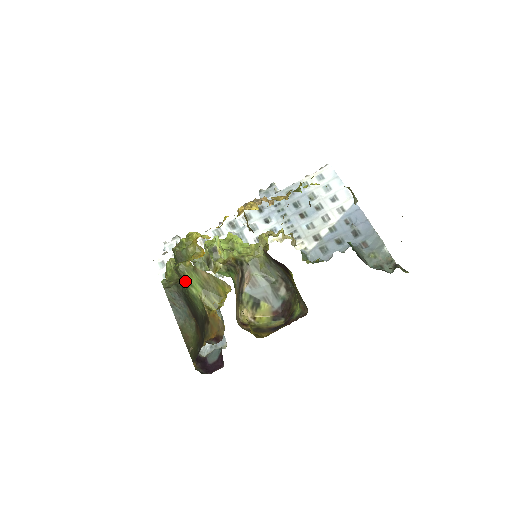
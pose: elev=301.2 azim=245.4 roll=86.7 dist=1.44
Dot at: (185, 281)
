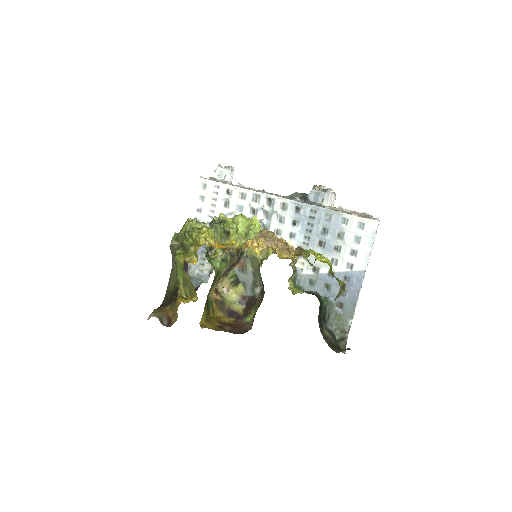
Dot at: (176, 267)
